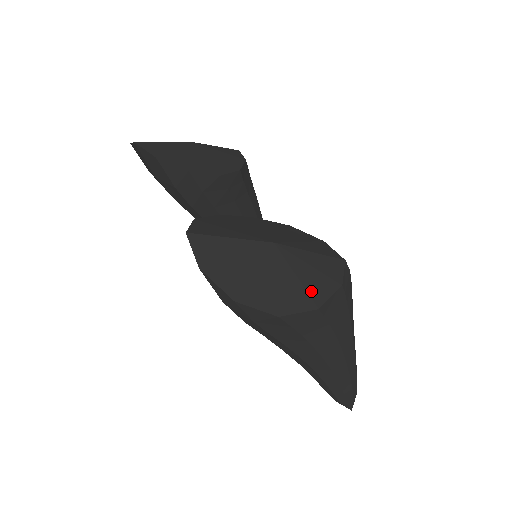
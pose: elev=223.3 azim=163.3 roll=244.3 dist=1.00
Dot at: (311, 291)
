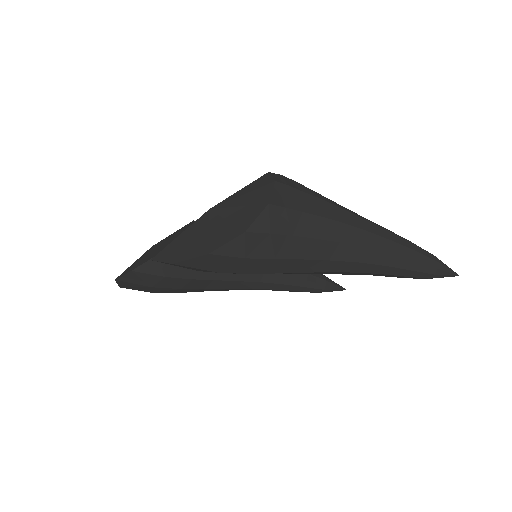
Dot at: (255, 202)
